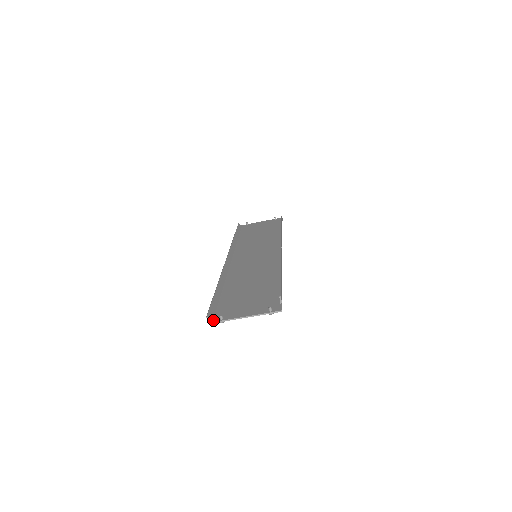
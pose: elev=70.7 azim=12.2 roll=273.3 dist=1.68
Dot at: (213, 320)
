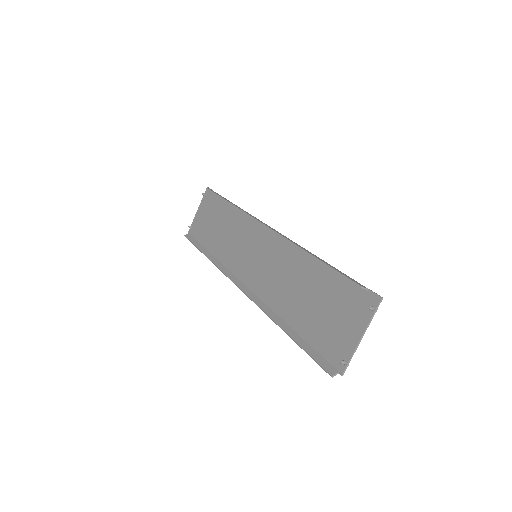
Dot at: (339, 372)
